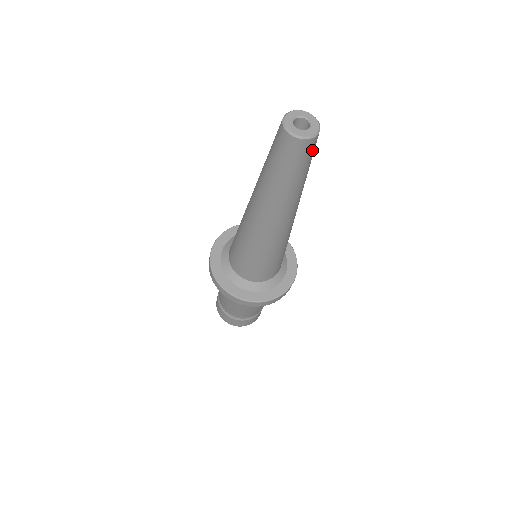
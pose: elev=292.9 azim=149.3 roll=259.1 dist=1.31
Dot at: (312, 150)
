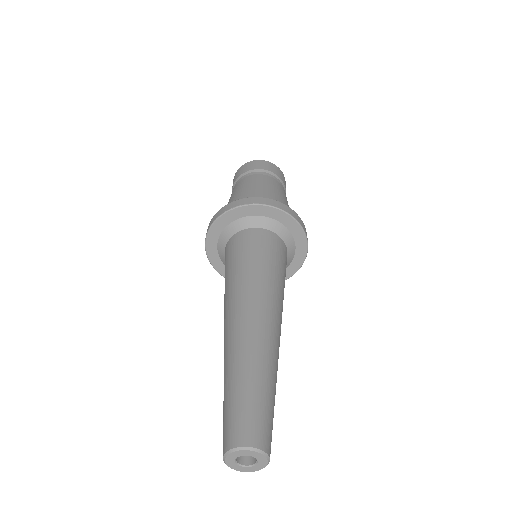
Dot at: (270, 433)
